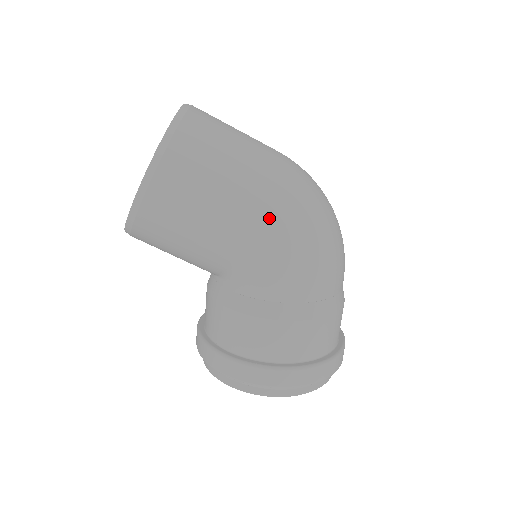
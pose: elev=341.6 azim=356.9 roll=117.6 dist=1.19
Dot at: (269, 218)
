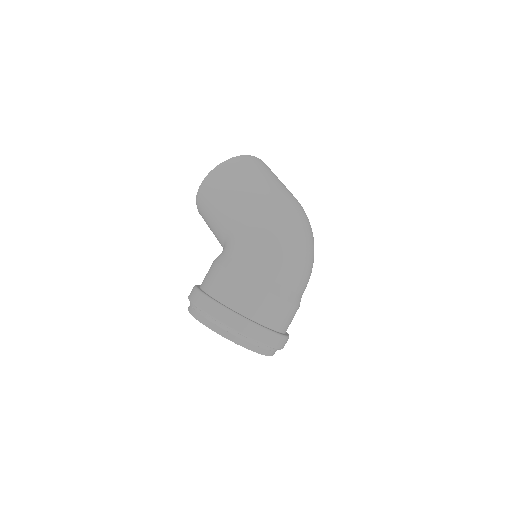
Dot at: (255, 209)
